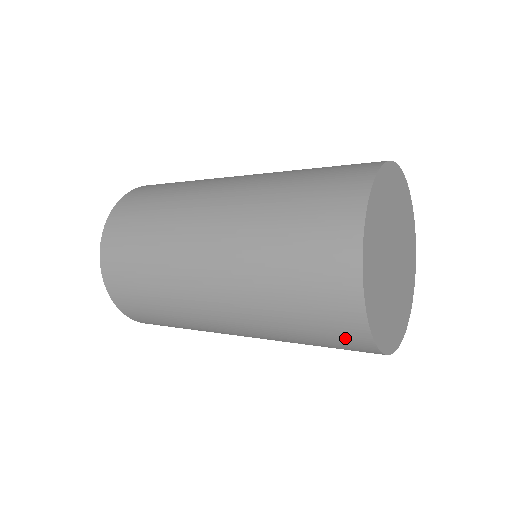
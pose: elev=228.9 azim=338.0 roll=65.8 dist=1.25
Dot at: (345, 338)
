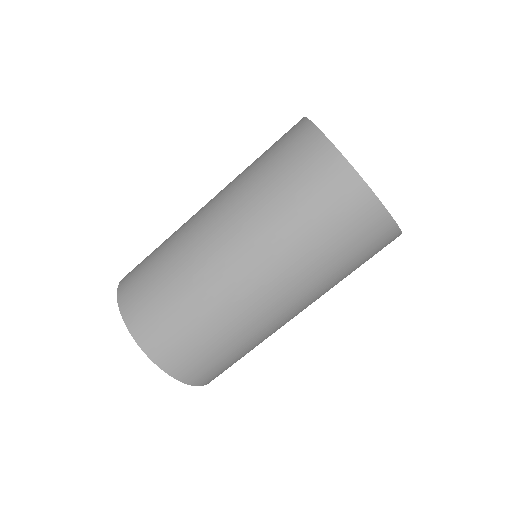
Dot at: (383, 247)
